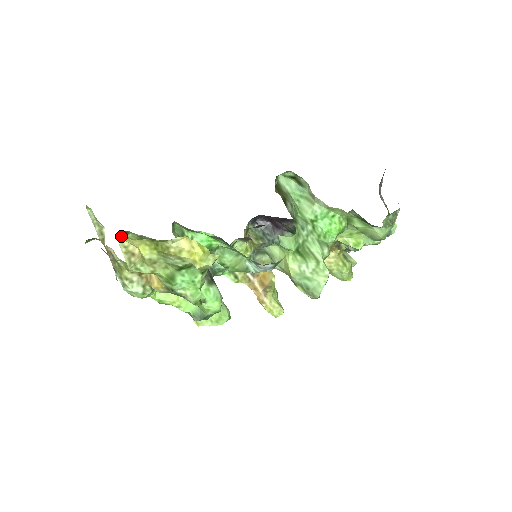
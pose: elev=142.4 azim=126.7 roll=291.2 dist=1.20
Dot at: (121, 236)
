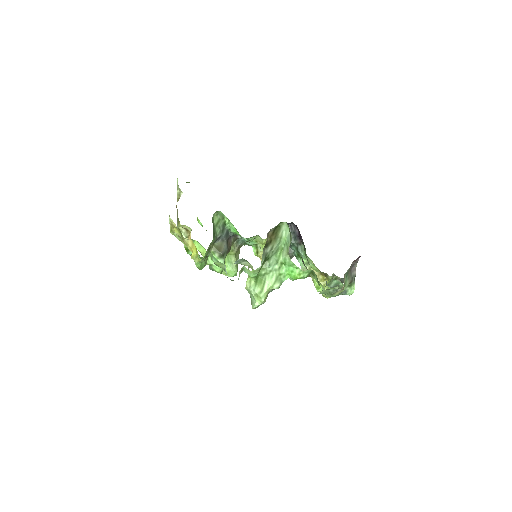
Dot at: occluded
